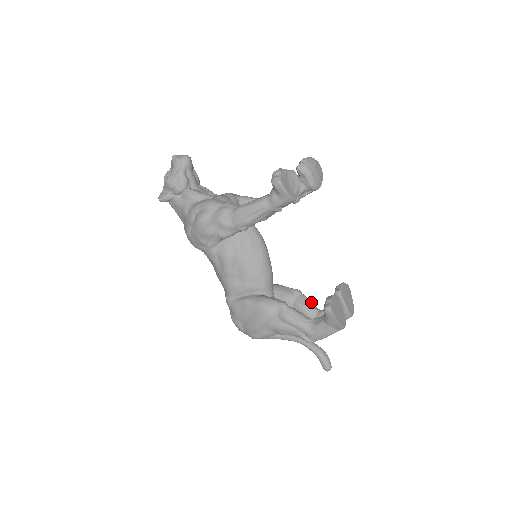
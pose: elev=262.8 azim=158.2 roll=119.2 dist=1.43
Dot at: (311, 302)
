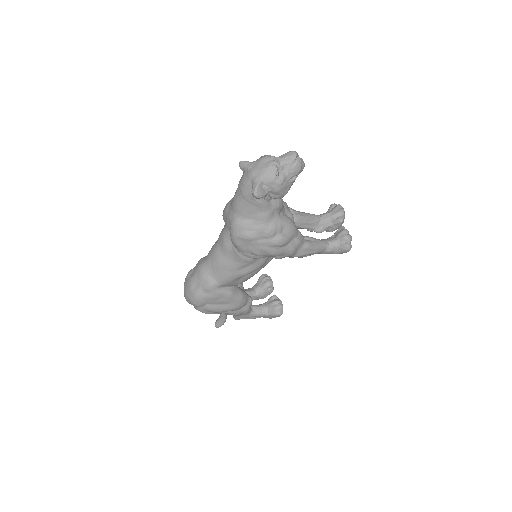
Dot at: occluded
